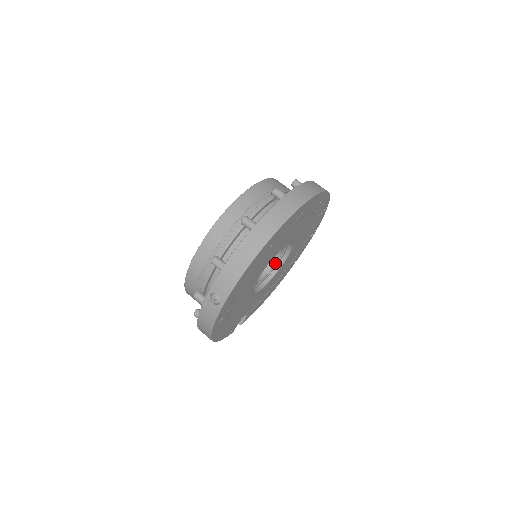
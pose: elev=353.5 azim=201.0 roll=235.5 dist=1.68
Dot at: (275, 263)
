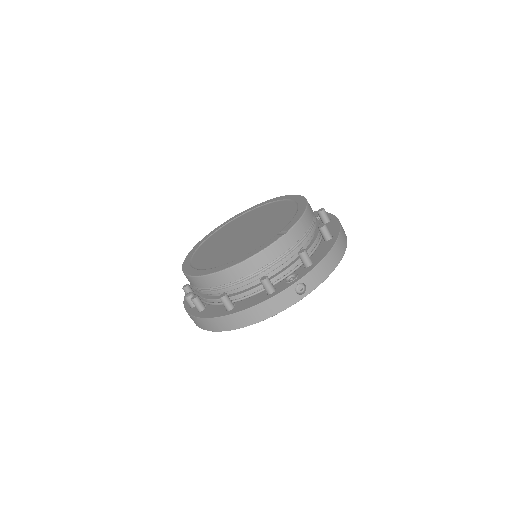
Dot at: occluded
